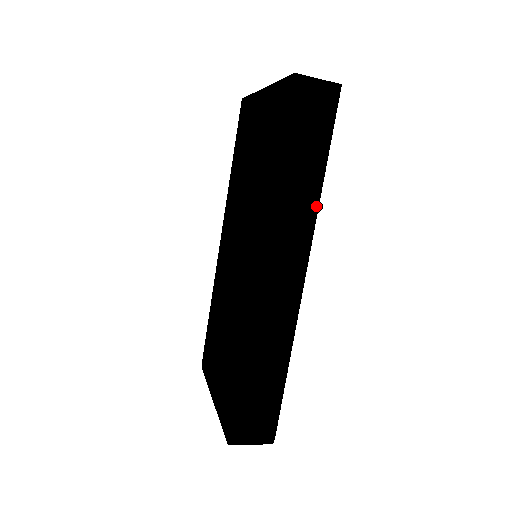
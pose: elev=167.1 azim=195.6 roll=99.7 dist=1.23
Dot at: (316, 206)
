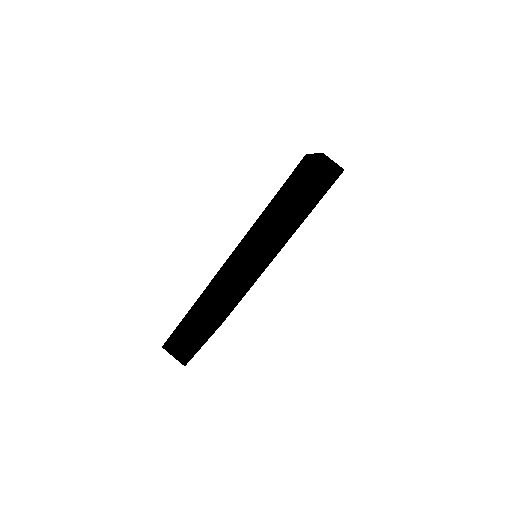
Dot at: (280, 242)
